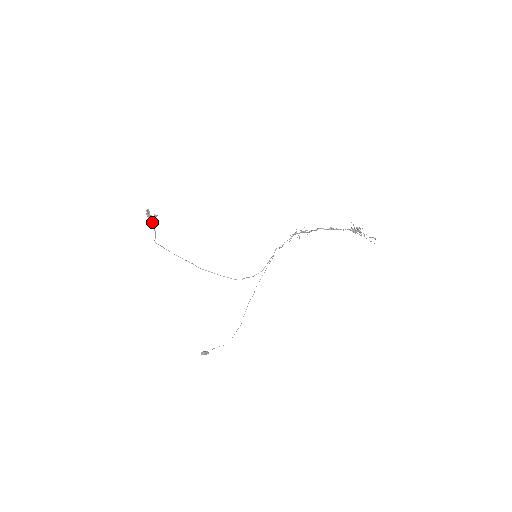
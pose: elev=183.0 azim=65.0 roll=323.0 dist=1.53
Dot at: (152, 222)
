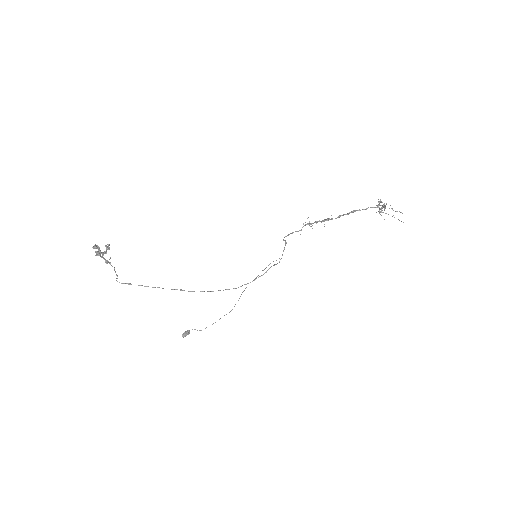
Dot at: (107, 260)
